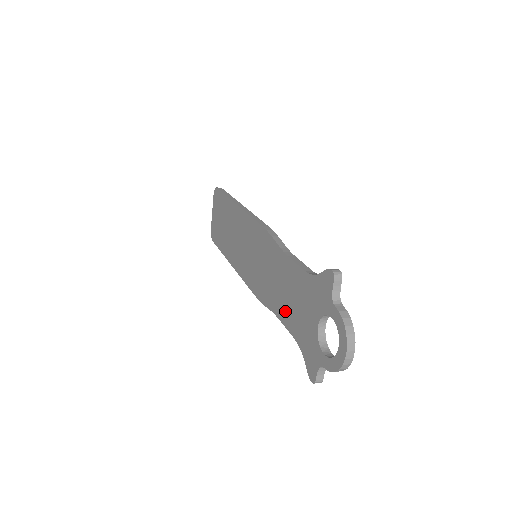
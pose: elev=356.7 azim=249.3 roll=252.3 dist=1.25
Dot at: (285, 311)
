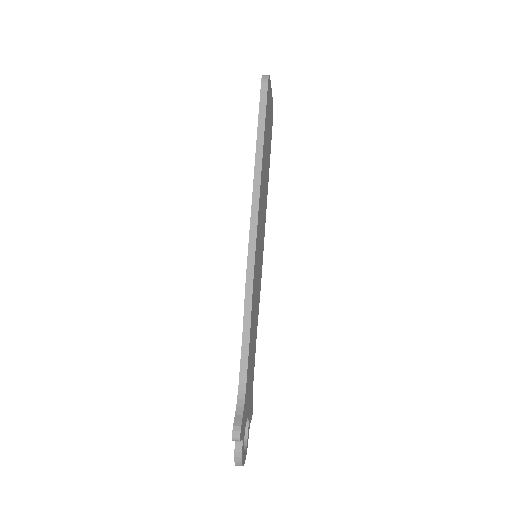
Dot at: occluded
